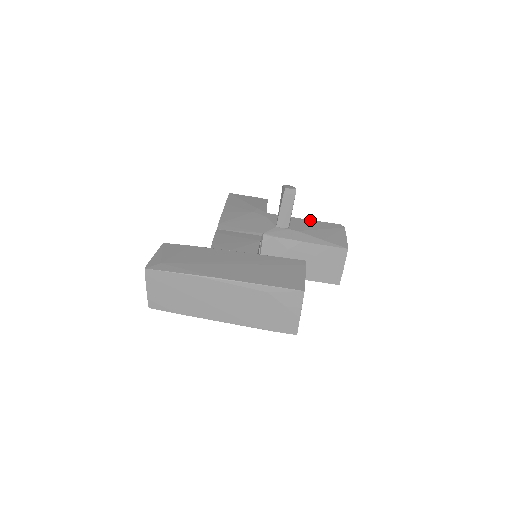
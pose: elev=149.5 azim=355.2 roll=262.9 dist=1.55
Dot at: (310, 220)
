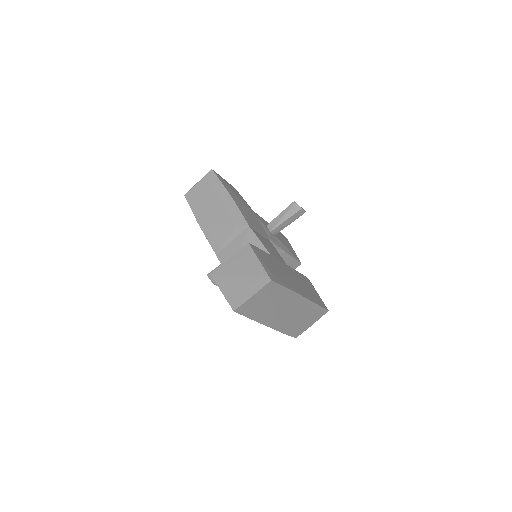
Dot at: occluded
